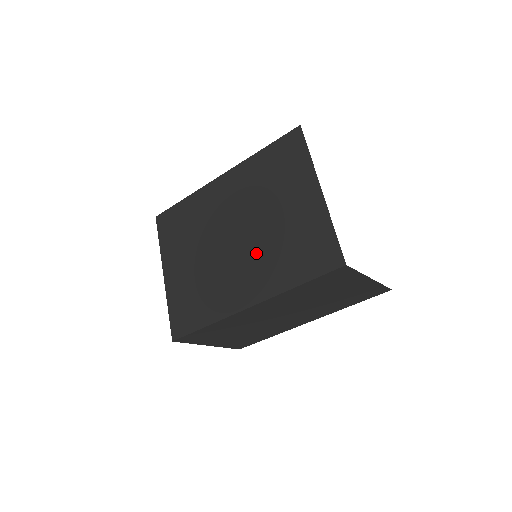
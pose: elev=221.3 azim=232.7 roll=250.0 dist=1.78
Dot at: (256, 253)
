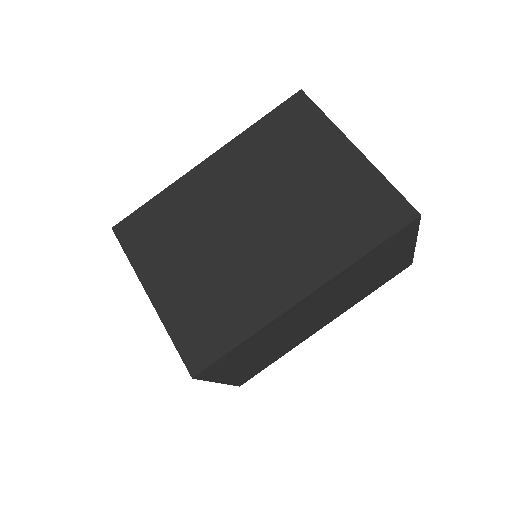
Dot at: (291, 233)
